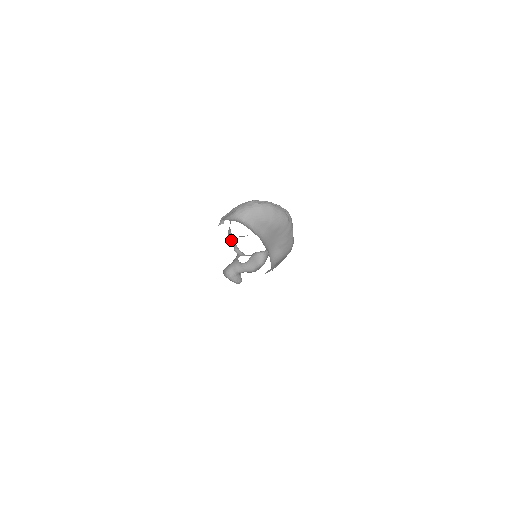
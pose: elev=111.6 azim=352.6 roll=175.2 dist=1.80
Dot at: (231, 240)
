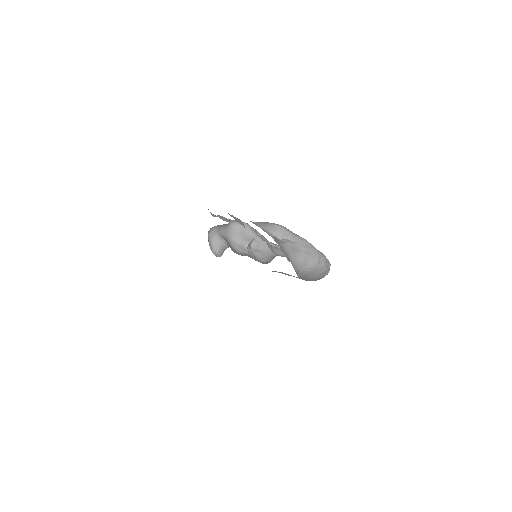
Dot at: occluded
